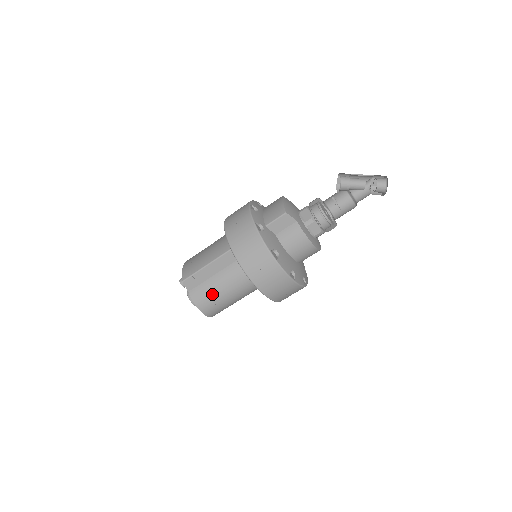
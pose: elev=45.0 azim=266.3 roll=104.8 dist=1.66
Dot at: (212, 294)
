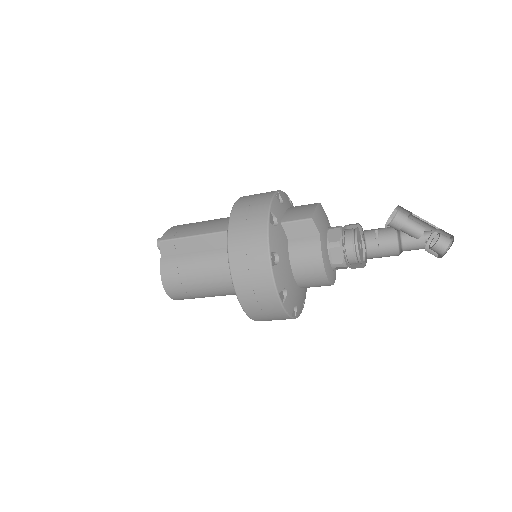
Dot at: (184, 272)
